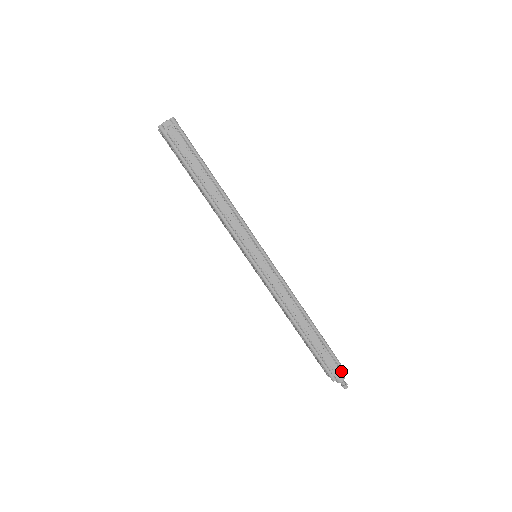
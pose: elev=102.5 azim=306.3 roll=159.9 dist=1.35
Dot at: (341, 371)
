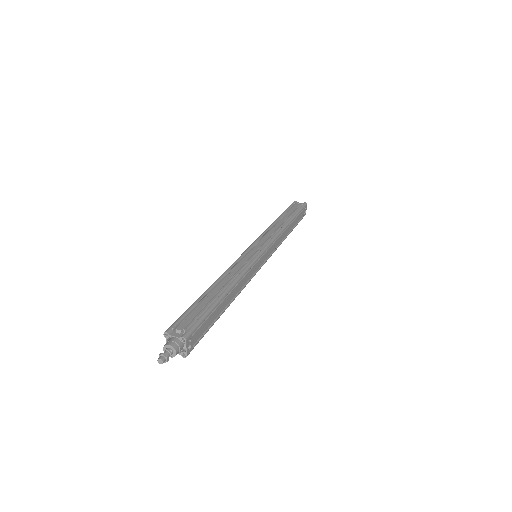
Dot at: (183, 334)
